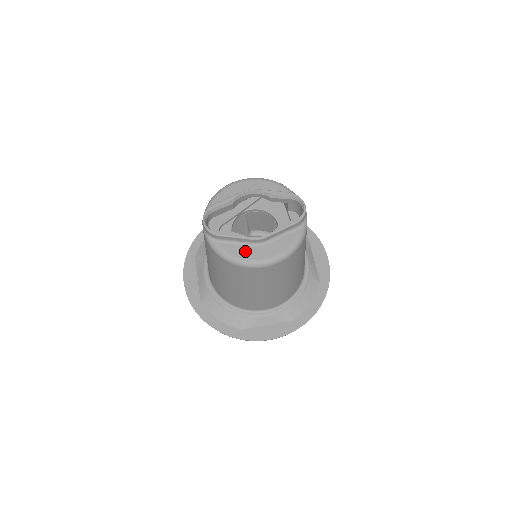
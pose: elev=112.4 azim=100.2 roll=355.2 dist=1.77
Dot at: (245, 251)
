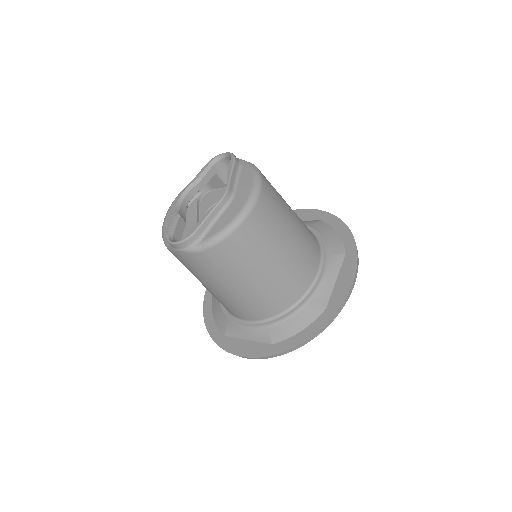
Dot at: (229, 214)
